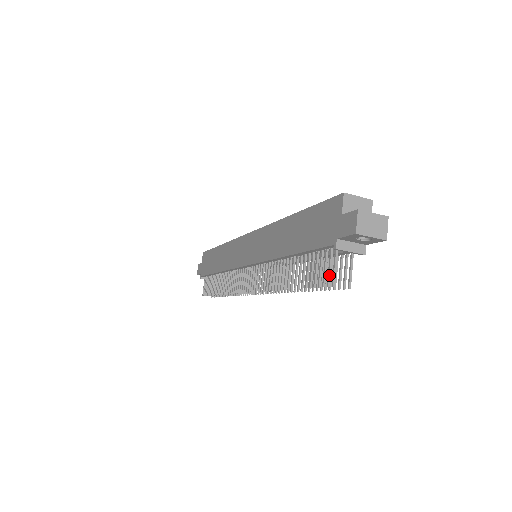
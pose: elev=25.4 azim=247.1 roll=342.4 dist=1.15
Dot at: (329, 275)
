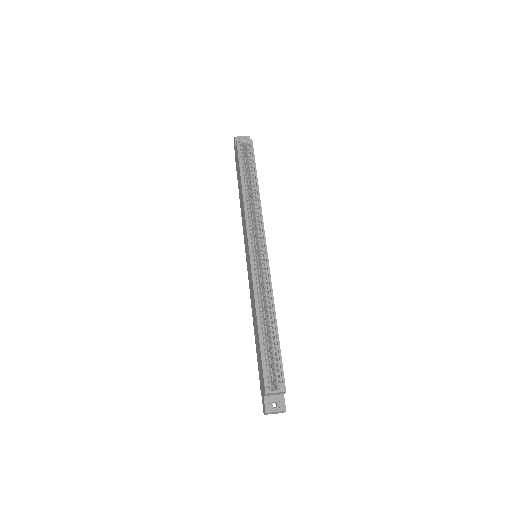
Dot at: occluded
